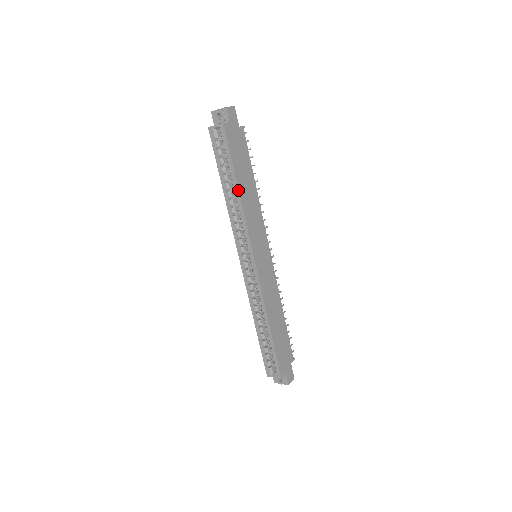
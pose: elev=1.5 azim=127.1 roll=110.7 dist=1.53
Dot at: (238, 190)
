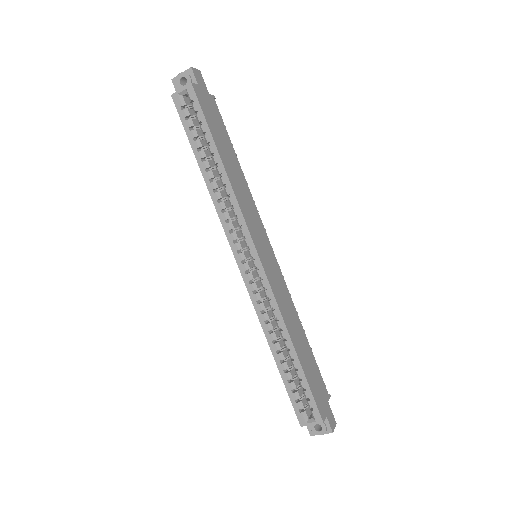
Dot at: (222, 164)
